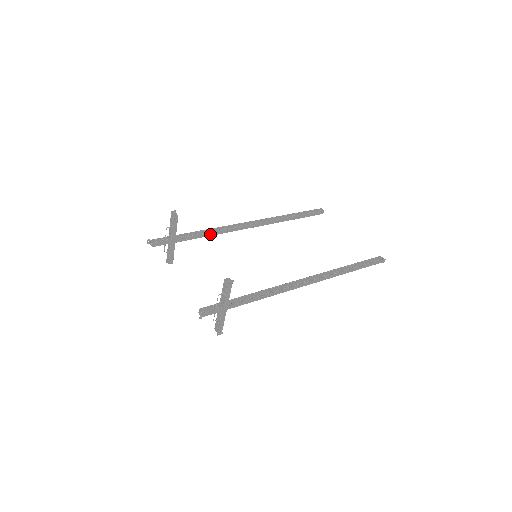
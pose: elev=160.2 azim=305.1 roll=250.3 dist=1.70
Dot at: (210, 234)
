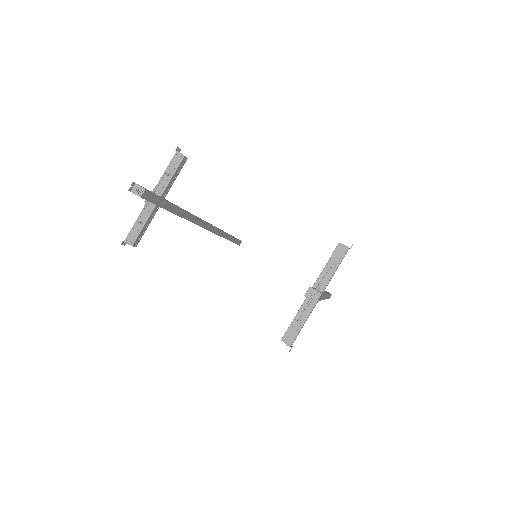
Dot at: (185, 215)
